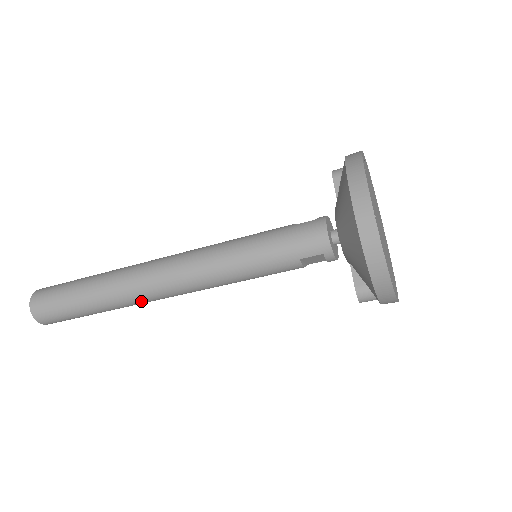
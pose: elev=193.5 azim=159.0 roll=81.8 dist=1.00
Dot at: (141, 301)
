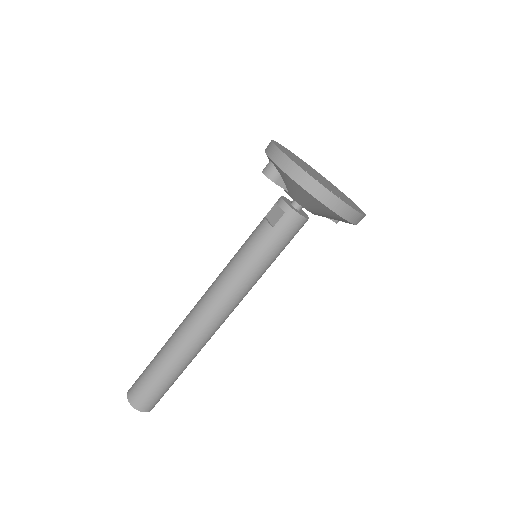
Dot at: occluded
